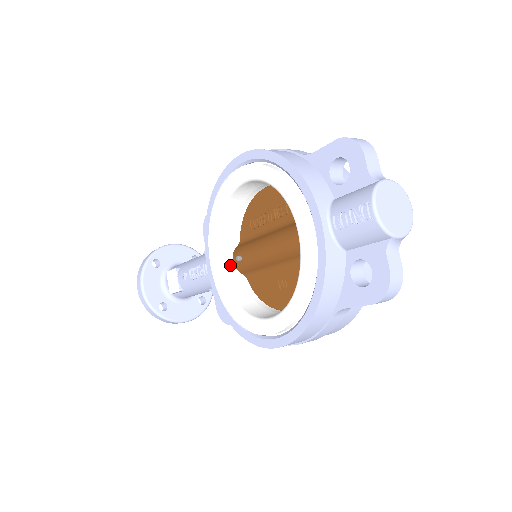
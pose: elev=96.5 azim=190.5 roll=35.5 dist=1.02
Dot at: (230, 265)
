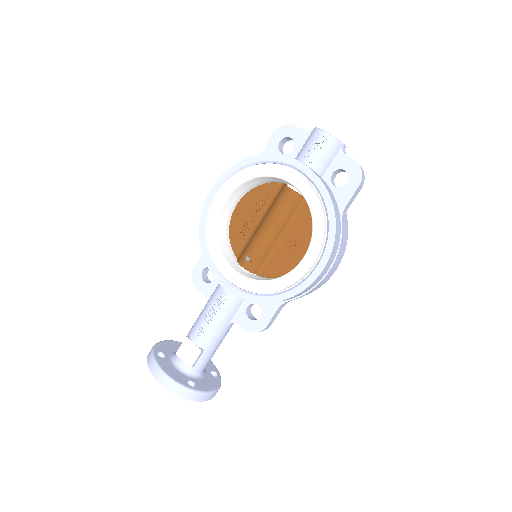
Dot at: (243, 272)
